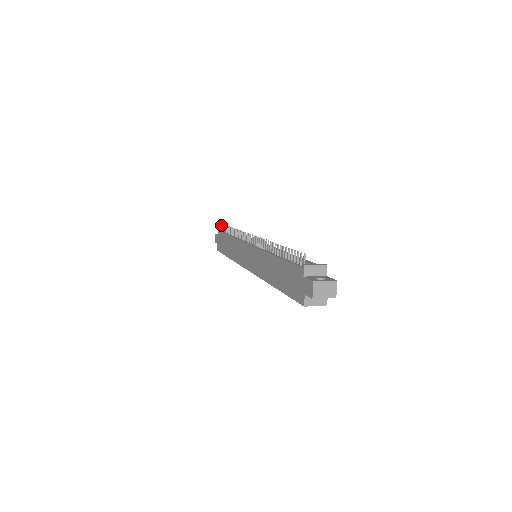
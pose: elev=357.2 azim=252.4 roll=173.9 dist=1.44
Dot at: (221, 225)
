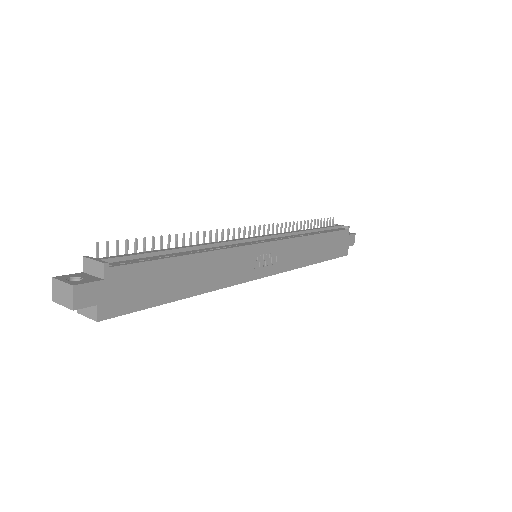
Dot at: (332, 219)
